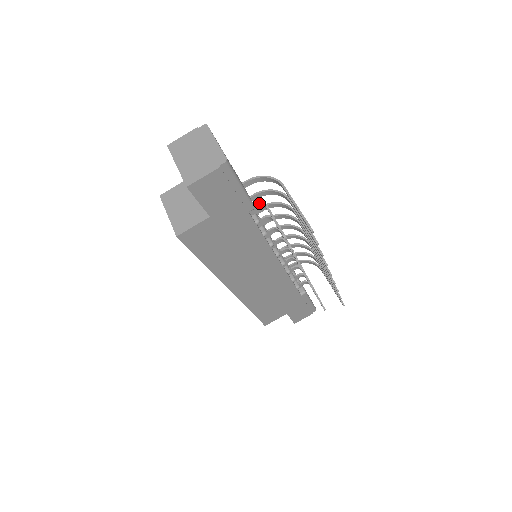
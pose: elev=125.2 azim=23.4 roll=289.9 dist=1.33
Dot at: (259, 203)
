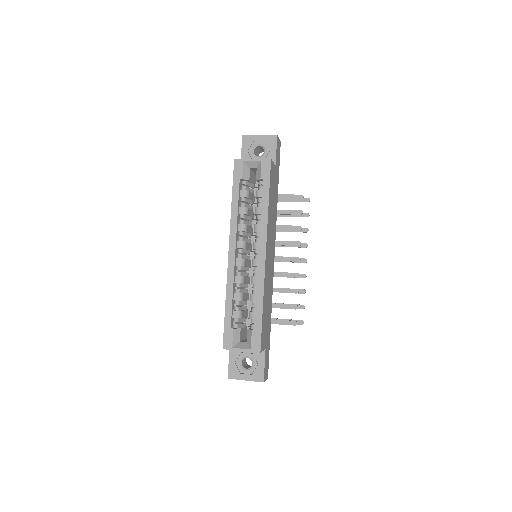
Dot at: occluded
